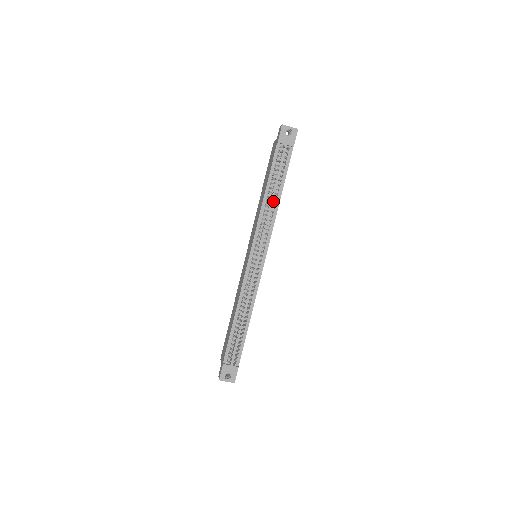
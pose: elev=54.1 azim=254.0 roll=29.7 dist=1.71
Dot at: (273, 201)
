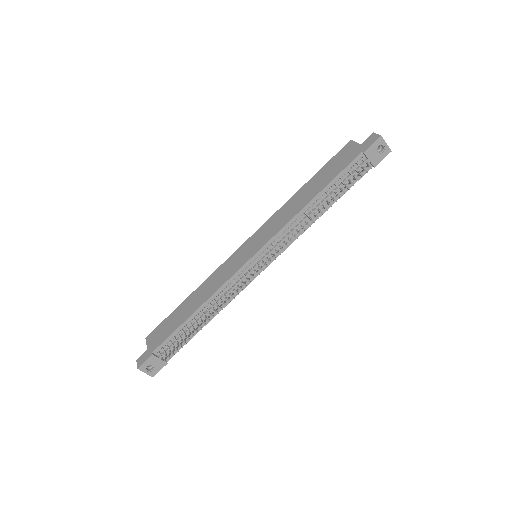
Dot at: (315, 212)
